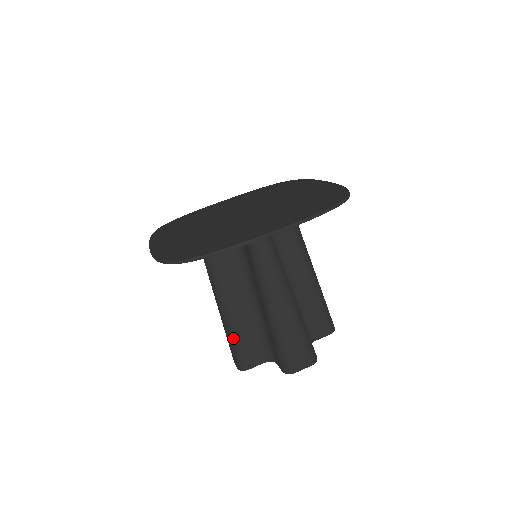
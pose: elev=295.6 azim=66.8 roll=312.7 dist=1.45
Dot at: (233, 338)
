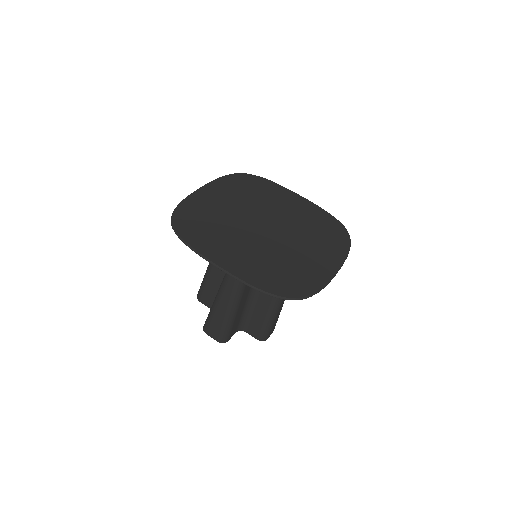
Dot at: (204, 279)
